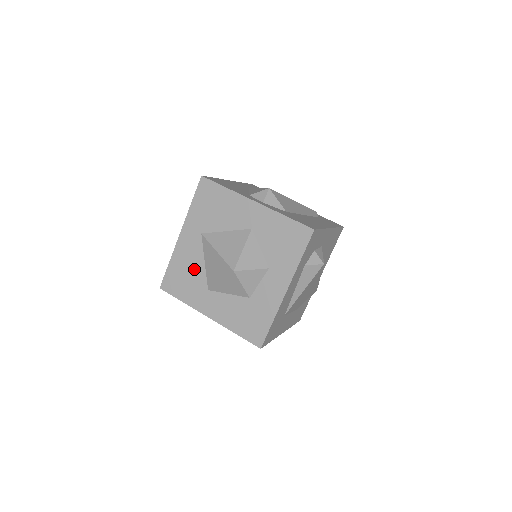
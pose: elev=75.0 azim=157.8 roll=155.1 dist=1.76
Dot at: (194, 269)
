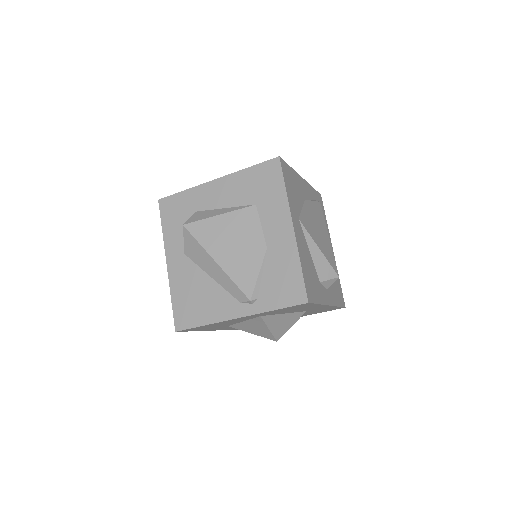
Dot at: occluded
